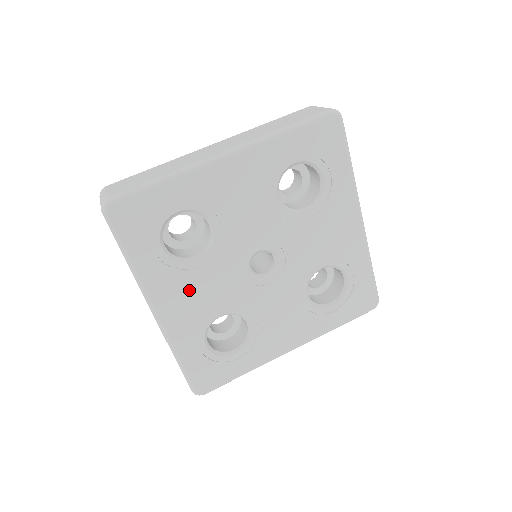
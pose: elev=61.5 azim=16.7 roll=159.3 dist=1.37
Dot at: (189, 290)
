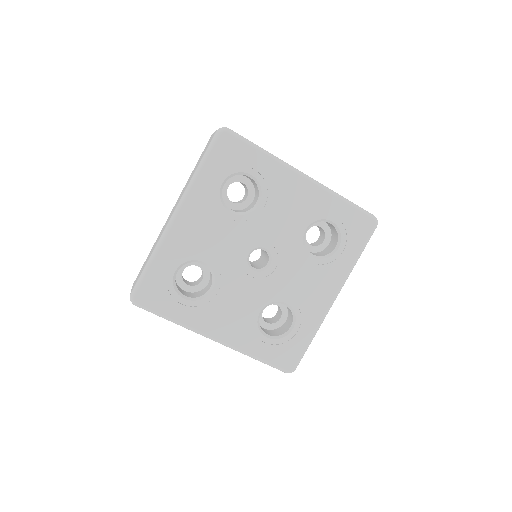
Dot at: (224, 311)
